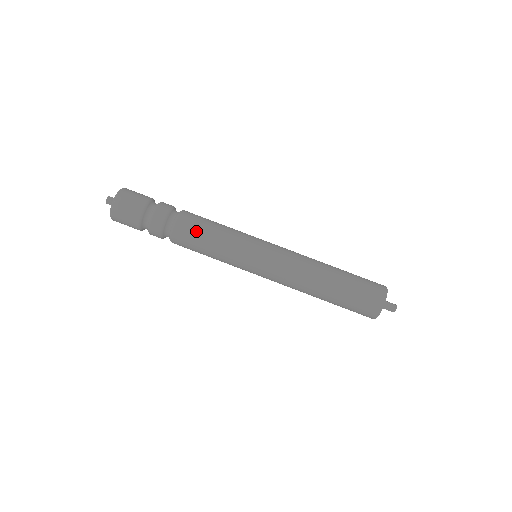
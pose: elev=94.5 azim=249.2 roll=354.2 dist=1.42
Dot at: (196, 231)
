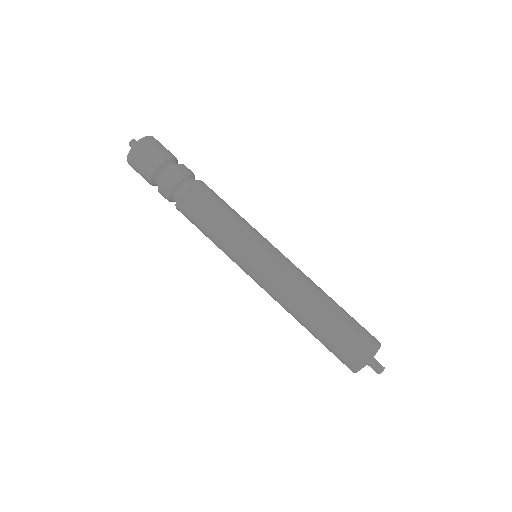
Dot at: (194, 219)
